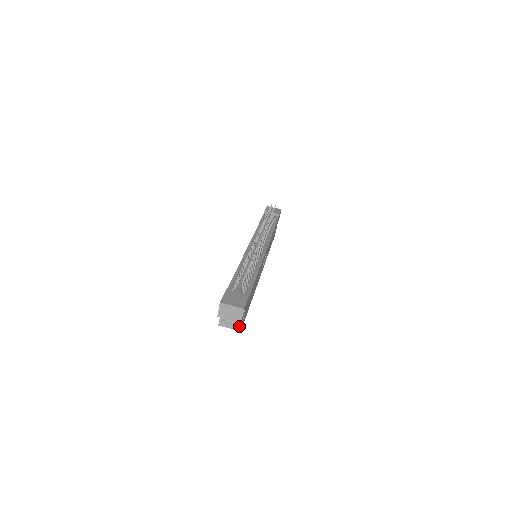
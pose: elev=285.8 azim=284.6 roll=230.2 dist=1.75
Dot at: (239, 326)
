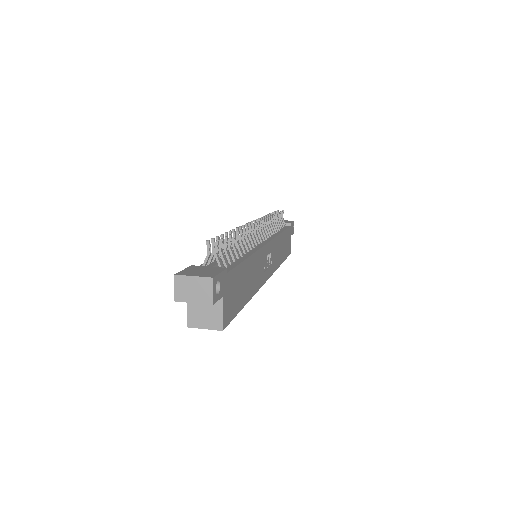
Dot at: (218, 322)
